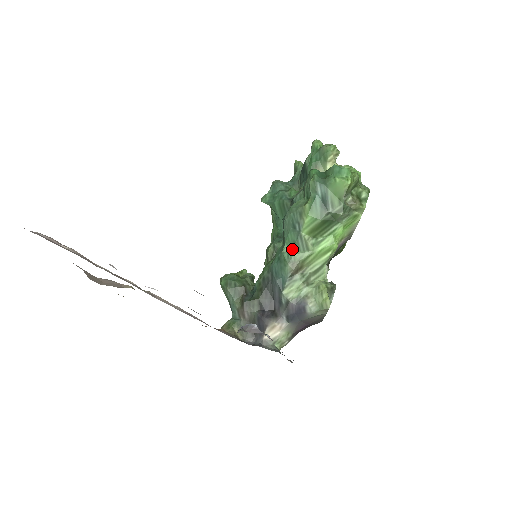
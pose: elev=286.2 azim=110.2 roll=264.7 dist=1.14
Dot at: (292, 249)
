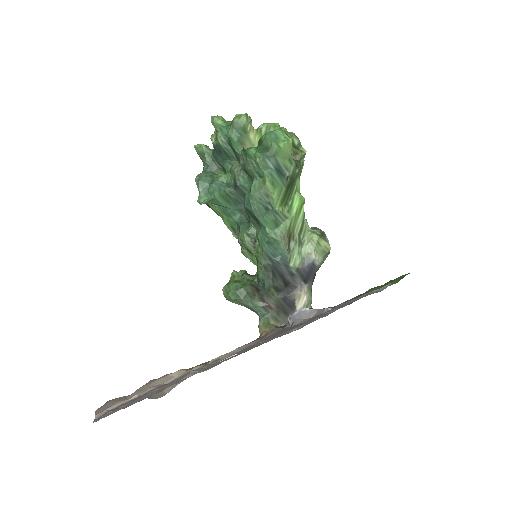
Dot at: (275, 227)
